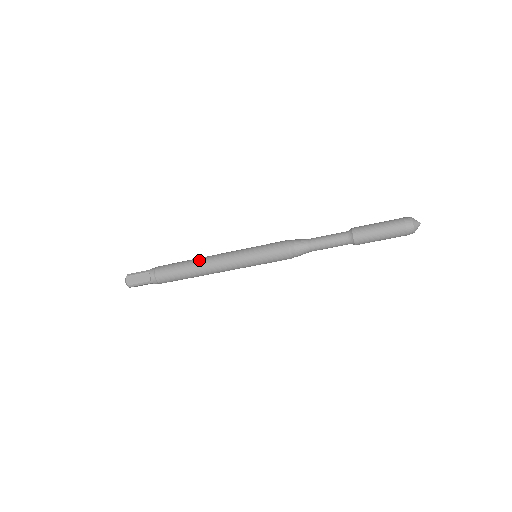
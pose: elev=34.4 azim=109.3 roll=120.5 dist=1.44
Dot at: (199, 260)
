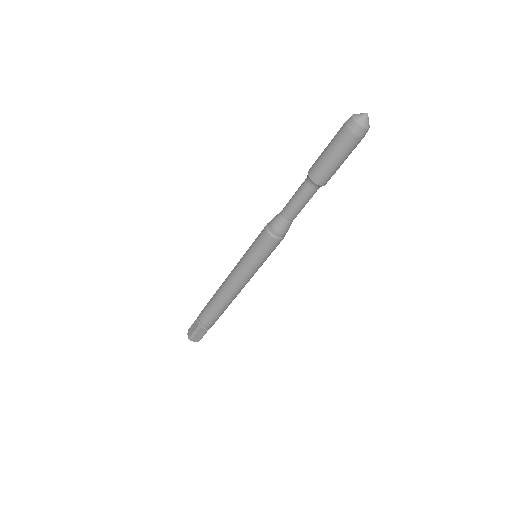
Dot at: occluded
